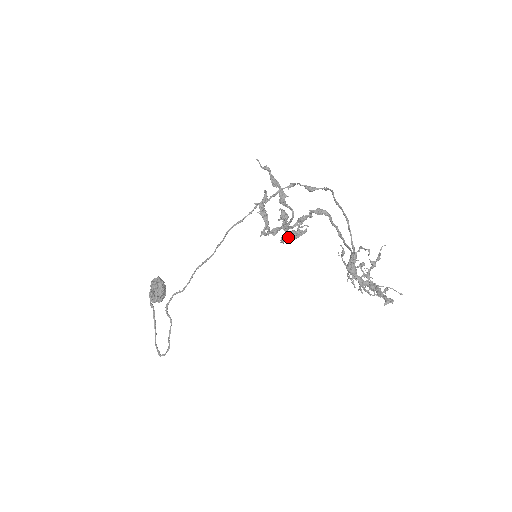
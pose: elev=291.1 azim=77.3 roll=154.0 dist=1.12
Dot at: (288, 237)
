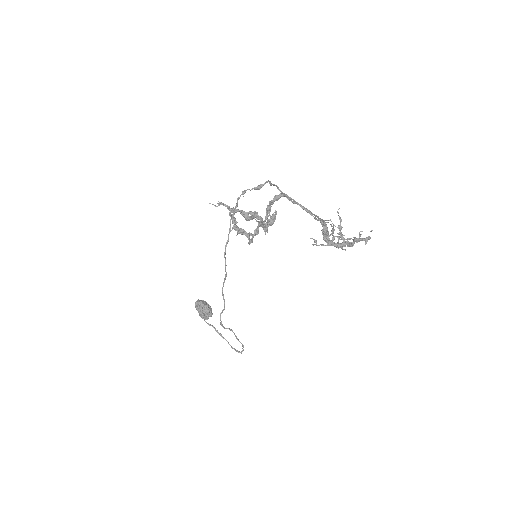
Dot at: (267, 226)
